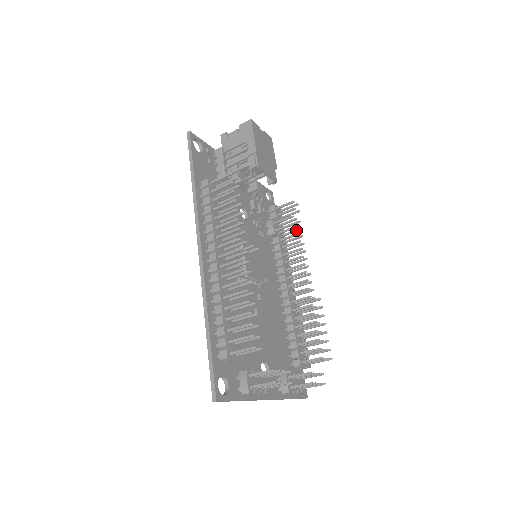
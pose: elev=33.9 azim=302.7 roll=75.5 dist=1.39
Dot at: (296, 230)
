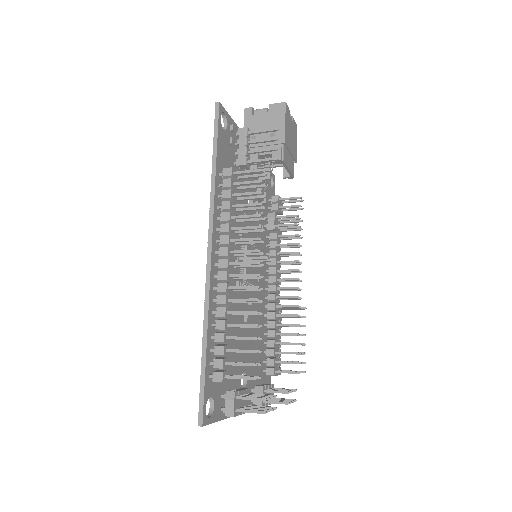
Dot at: (296, 229)
